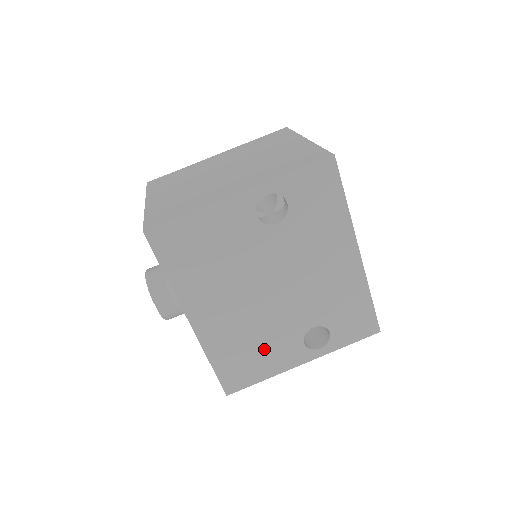
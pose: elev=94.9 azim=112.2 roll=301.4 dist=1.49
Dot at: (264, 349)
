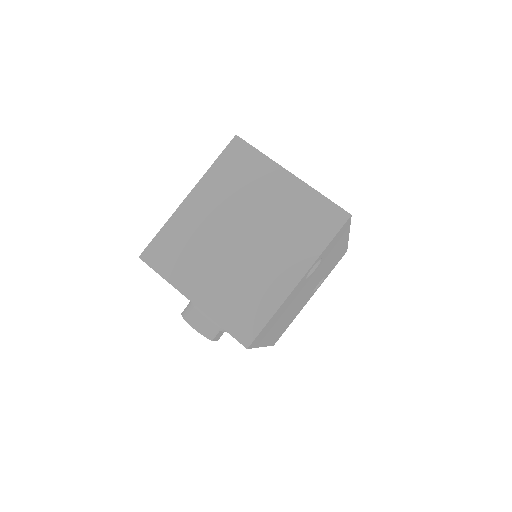
Dot at: occluded
